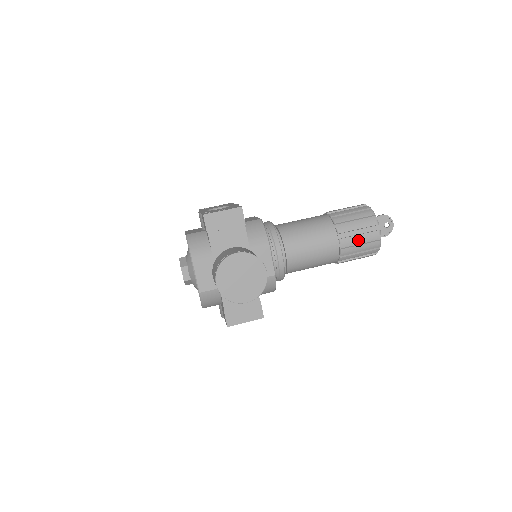
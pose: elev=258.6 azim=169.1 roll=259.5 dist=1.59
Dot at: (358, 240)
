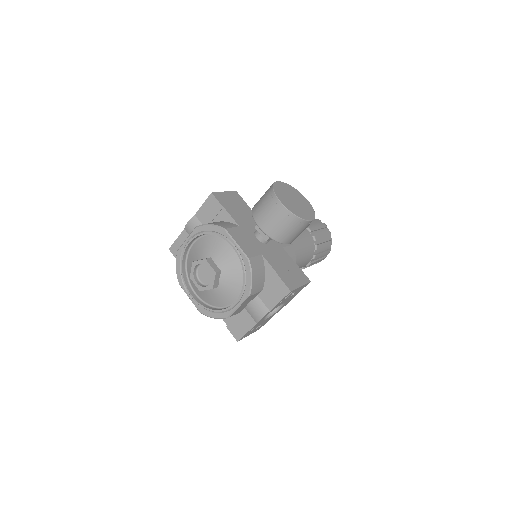
Dot at: (318, 230)
